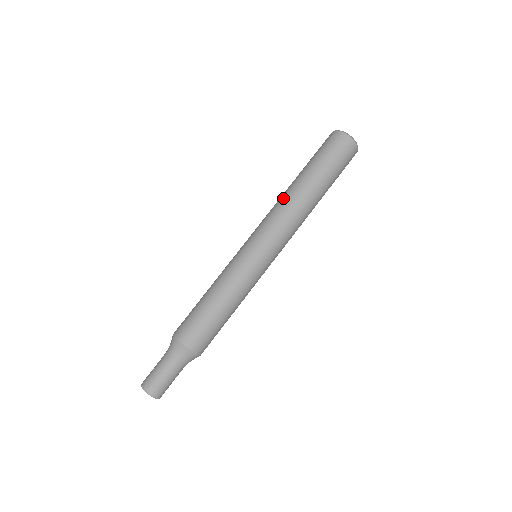
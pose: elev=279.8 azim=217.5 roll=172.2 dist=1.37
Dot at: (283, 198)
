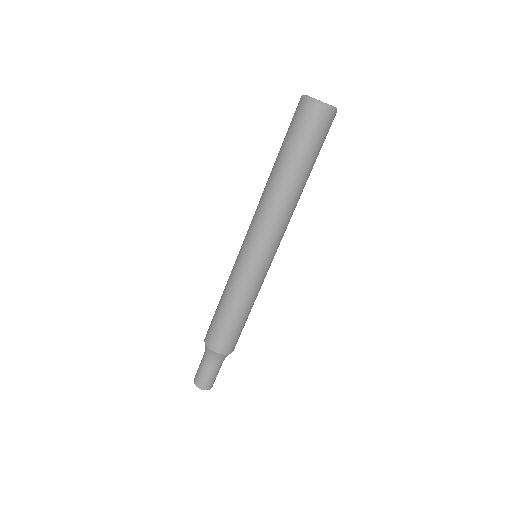
Dot at: (268, 198)
